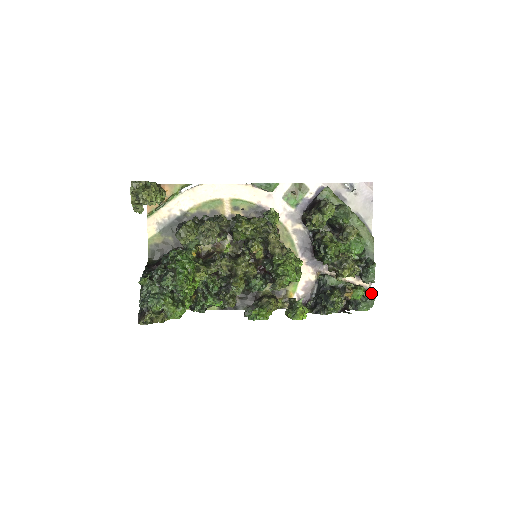
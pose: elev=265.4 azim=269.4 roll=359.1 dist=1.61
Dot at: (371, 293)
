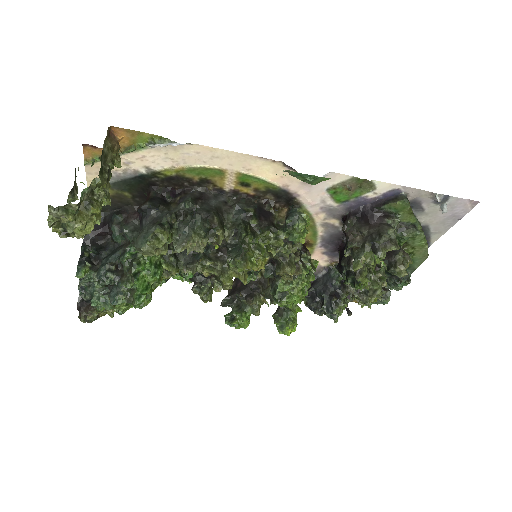
Dot at: (385, 300)
